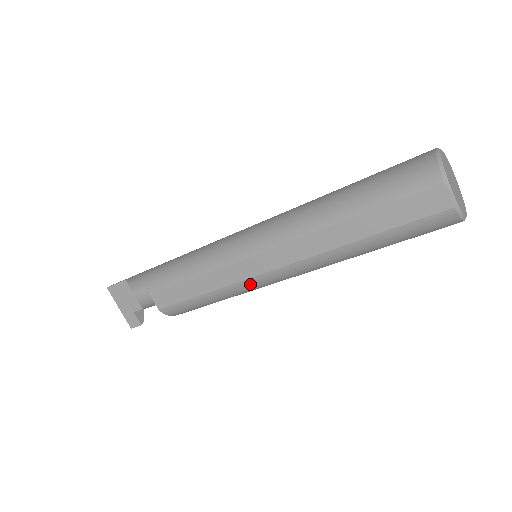
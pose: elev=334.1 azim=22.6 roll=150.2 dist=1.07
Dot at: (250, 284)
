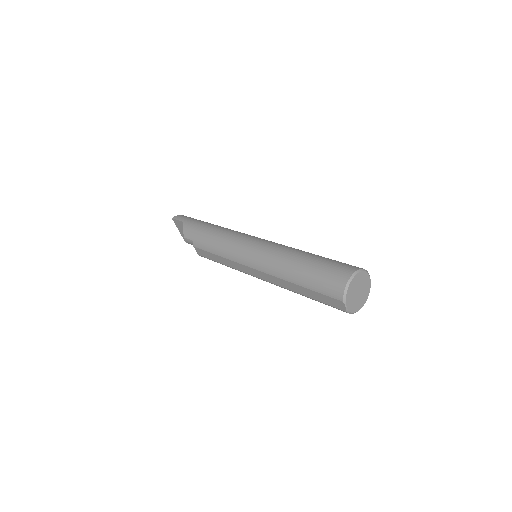
Dot at: occluded
